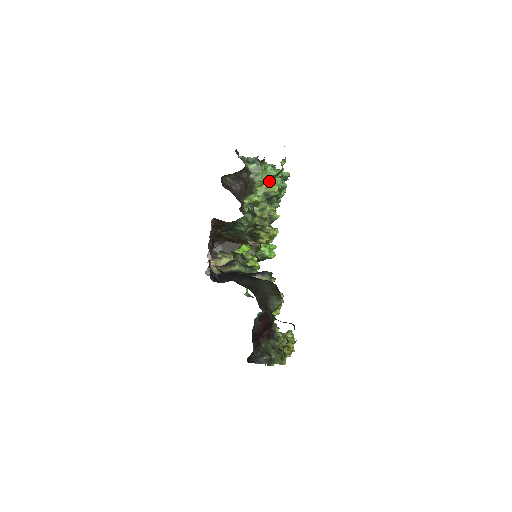
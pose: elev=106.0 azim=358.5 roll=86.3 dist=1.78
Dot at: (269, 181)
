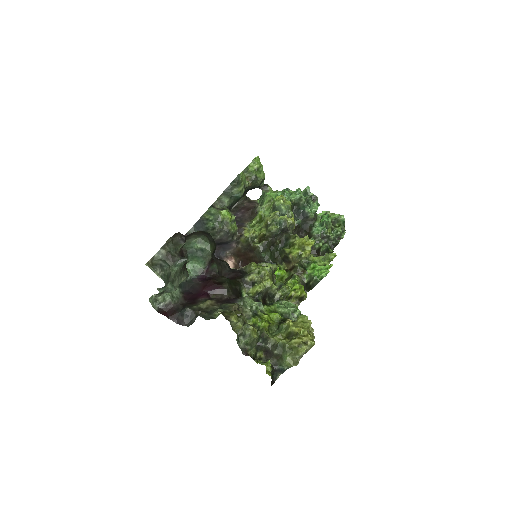
Dot at: occluded
